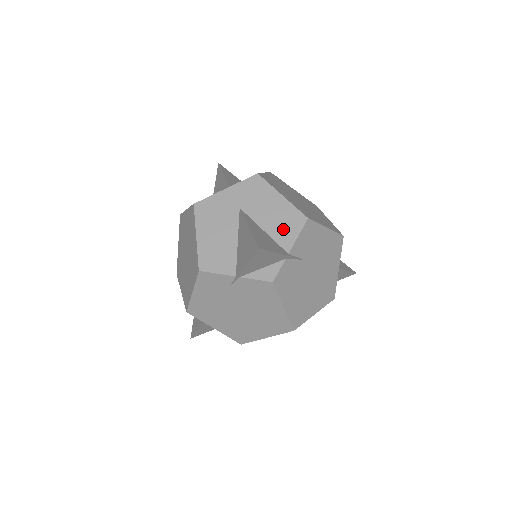
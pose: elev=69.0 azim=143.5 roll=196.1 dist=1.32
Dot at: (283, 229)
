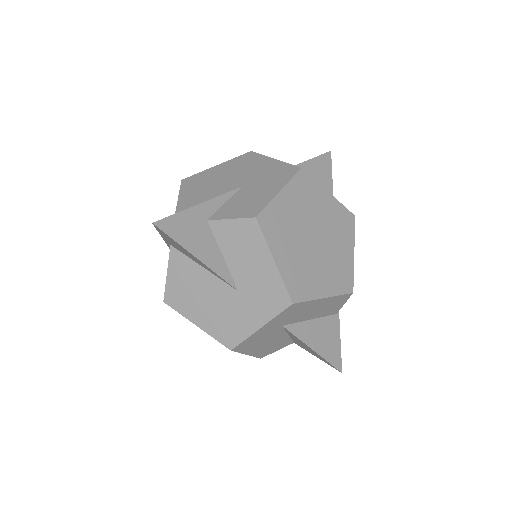
Dot at: (330, 309)
